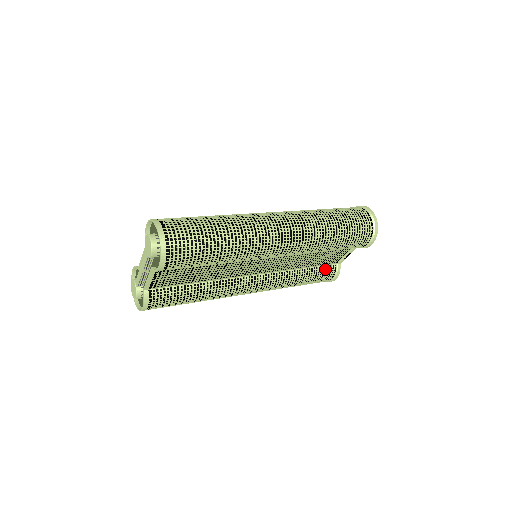
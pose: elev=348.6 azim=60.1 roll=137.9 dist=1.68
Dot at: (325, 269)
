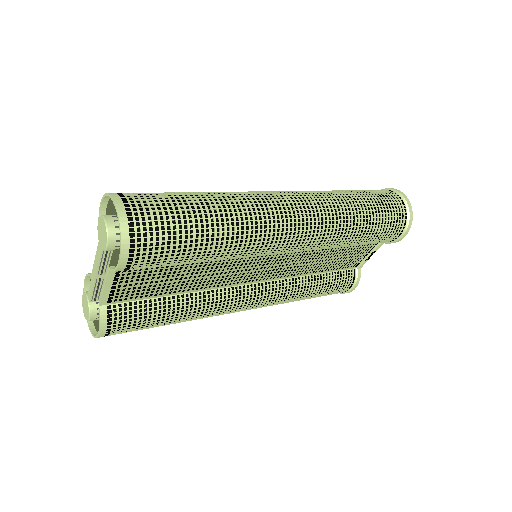
Dot at: (342, 275)
